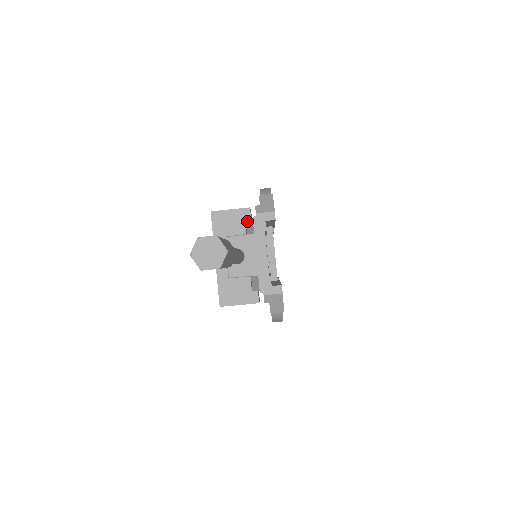
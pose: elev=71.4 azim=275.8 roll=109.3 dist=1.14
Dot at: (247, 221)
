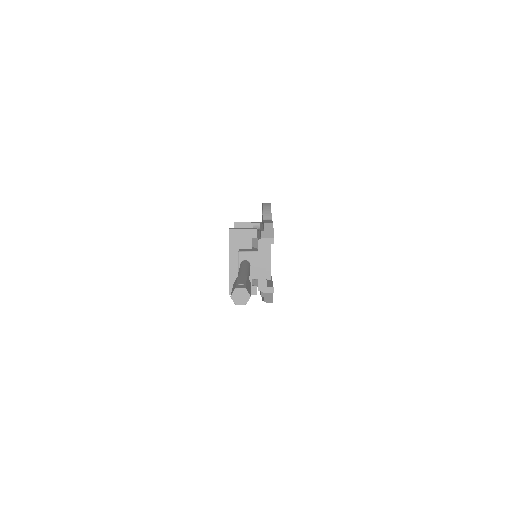
Dot at: (253, 237)
